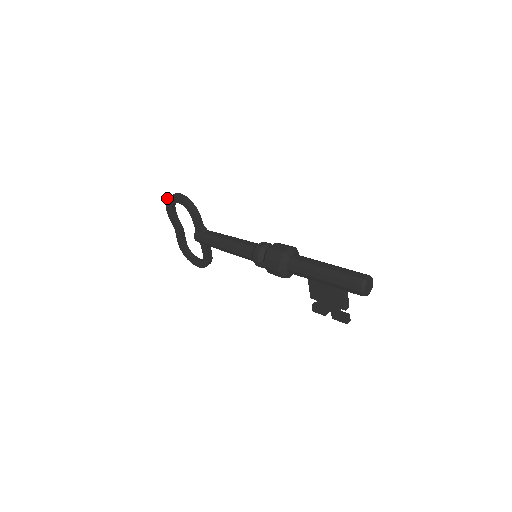
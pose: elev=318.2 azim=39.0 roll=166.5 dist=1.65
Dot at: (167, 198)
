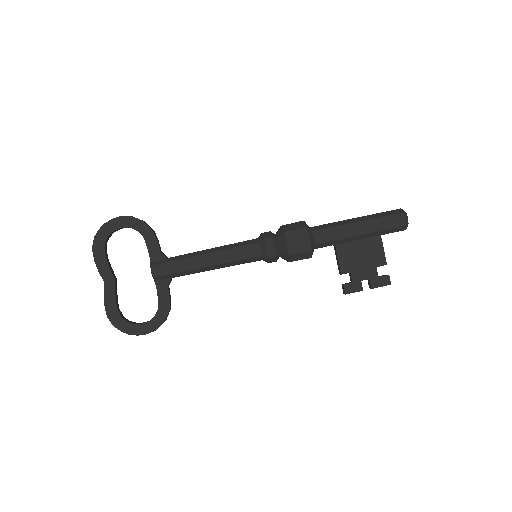
Dot at: occluded
